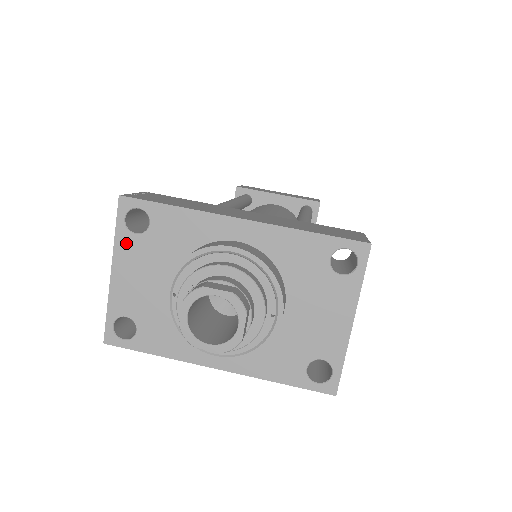
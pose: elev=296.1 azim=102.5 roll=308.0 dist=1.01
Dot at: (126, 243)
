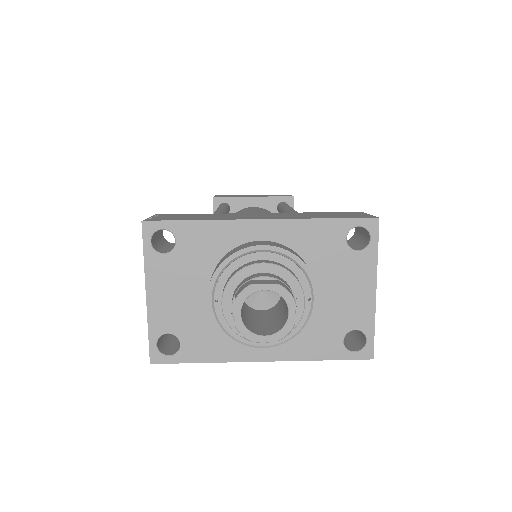
Dot at: (156, 264)
